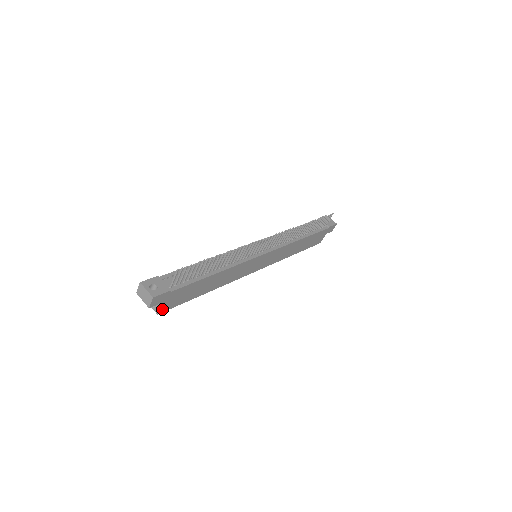
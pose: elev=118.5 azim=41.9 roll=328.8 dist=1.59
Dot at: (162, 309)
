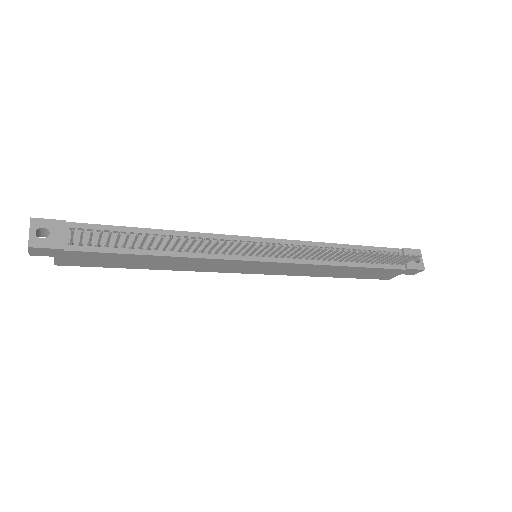
Dot at: (61, 262)
